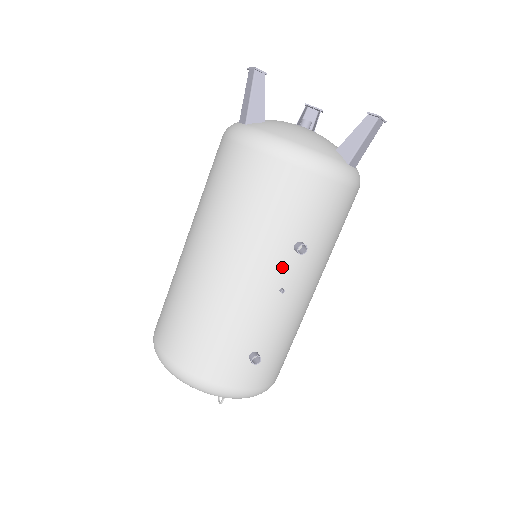
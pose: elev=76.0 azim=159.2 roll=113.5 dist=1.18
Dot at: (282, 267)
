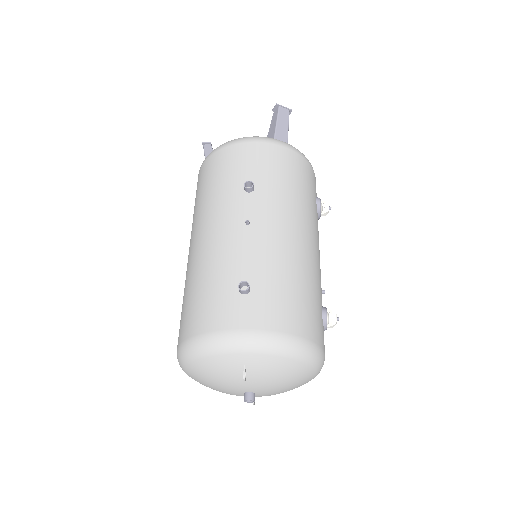
Dot at: (240, 207)
